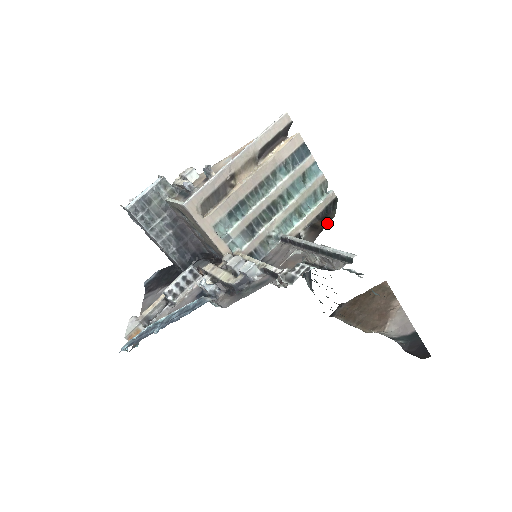
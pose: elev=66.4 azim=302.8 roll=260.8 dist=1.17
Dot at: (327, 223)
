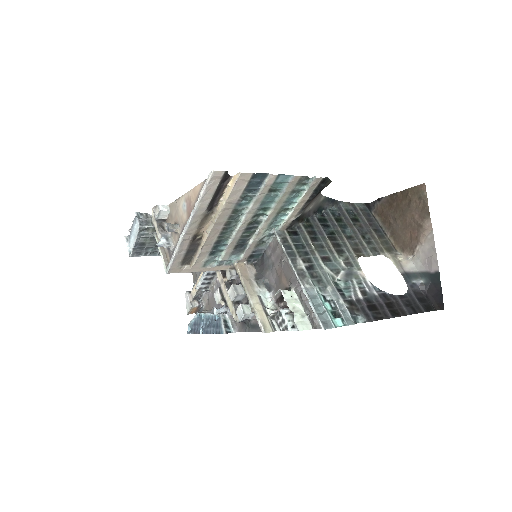
Dot at: (326, 186)
